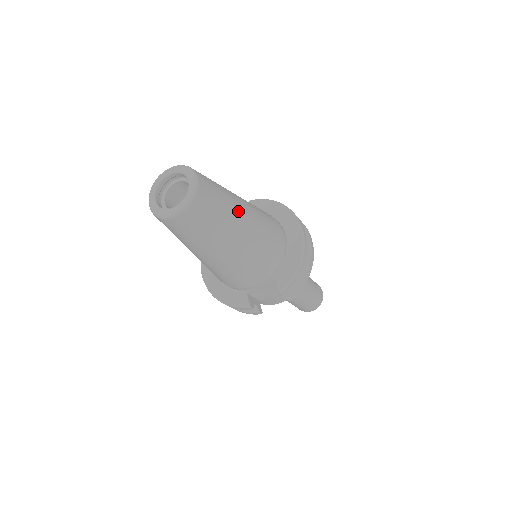
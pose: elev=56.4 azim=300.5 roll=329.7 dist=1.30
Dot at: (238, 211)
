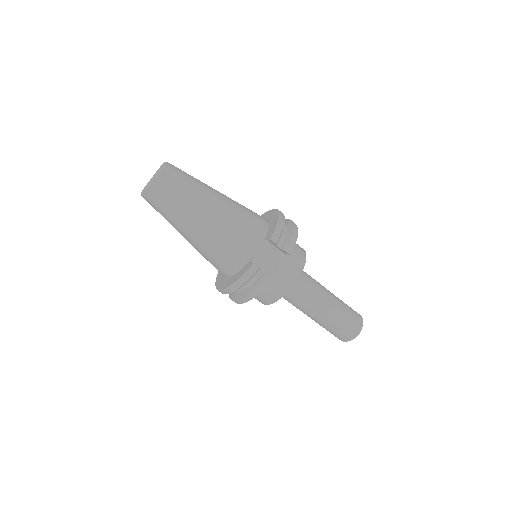
Dot at: occluded
